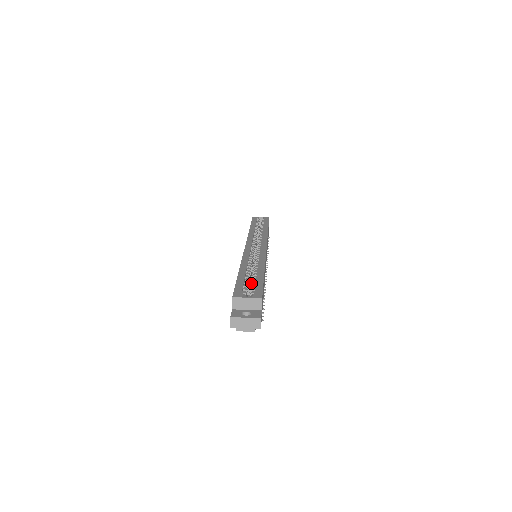
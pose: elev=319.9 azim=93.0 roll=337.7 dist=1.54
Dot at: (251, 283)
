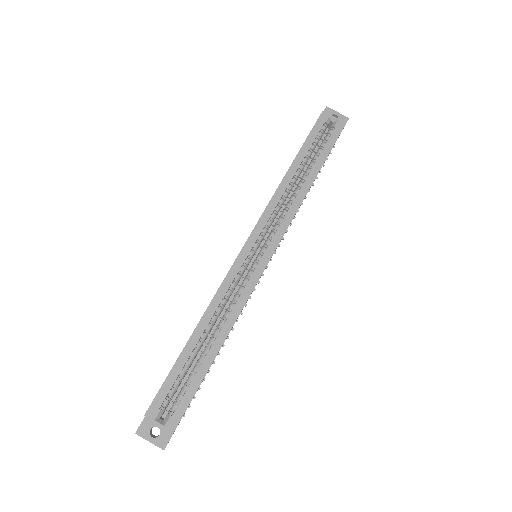
Dot at: (207, 340)
